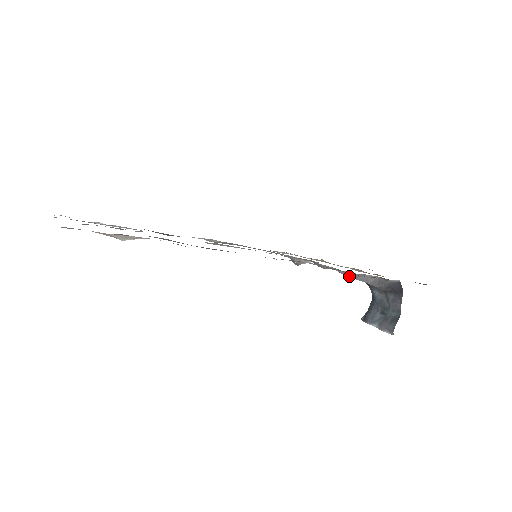
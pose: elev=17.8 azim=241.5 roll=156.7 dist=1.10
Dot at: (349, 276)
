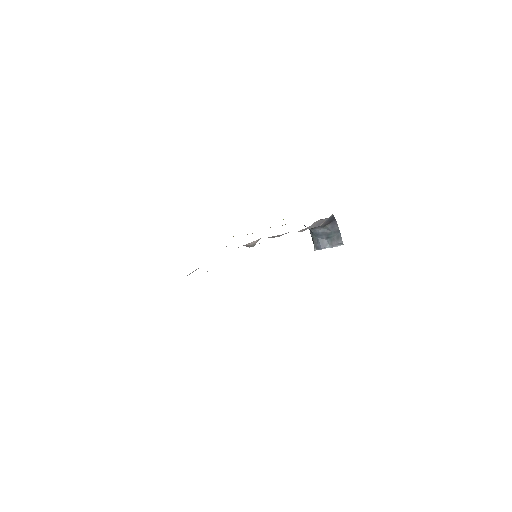
Dot at: (304, 230)
